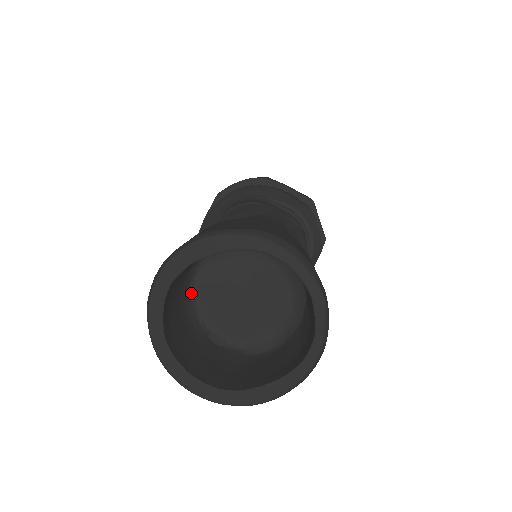
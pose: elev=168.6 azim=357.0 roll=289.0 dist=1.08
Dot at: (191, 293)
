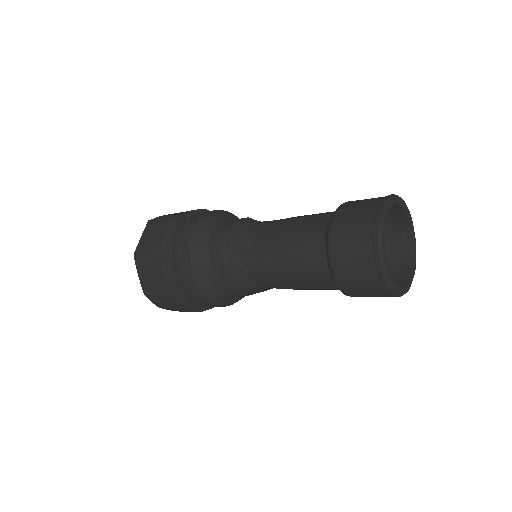
Dot at: occluded
